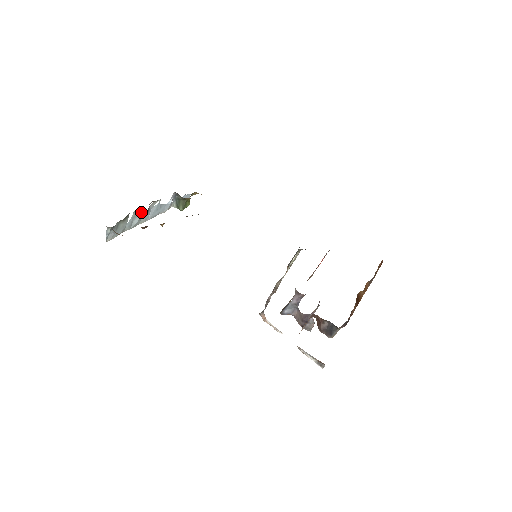
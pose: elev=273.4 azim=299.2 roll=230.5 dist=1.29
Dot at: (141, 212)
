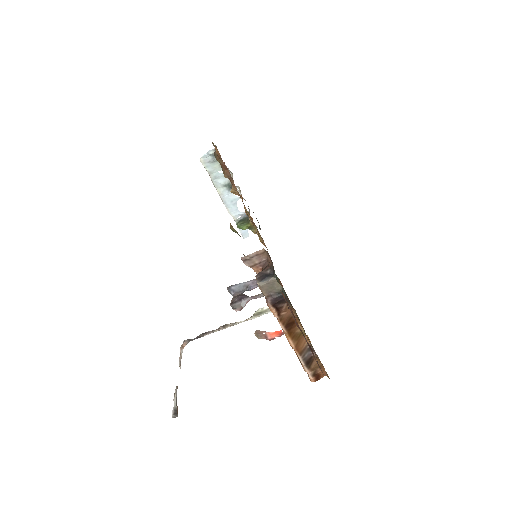
Dot at: (229, 181)
